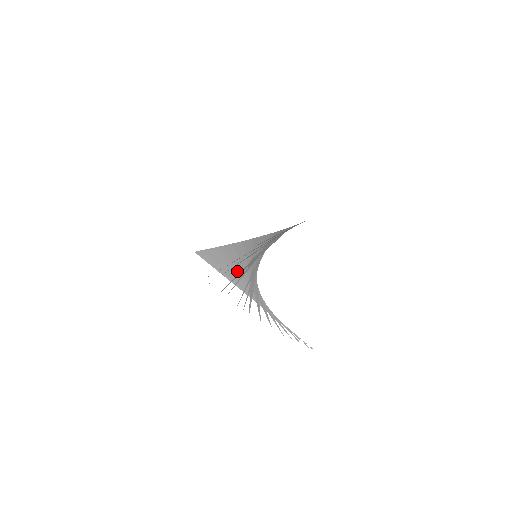
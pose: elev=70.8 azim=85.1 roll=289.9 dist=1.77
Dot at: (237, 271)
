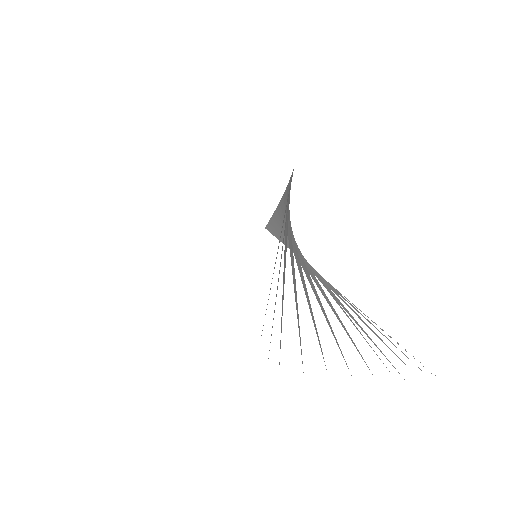
Dot at: occluded
